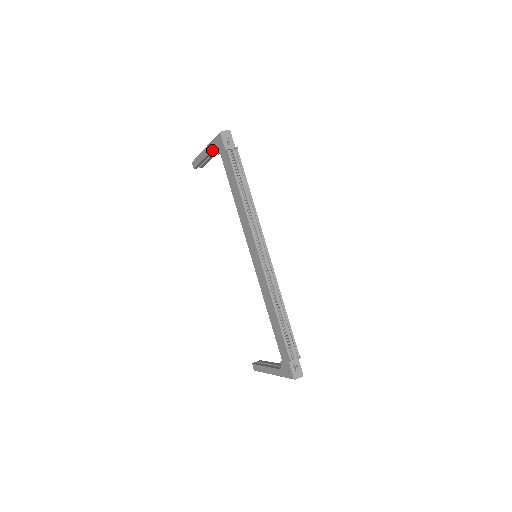
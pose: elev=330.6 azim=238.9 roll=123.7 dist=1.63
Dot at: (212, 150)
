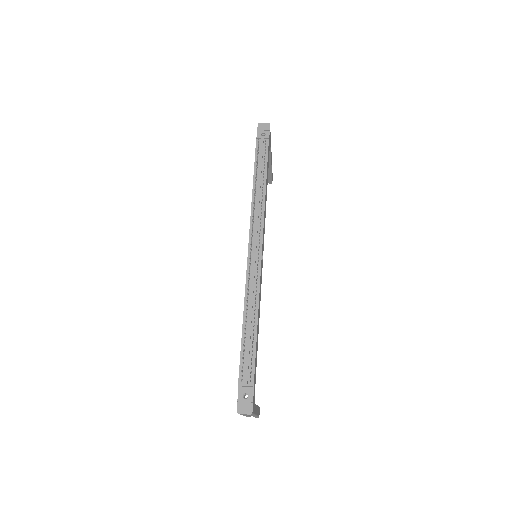
Dot at: occluded
